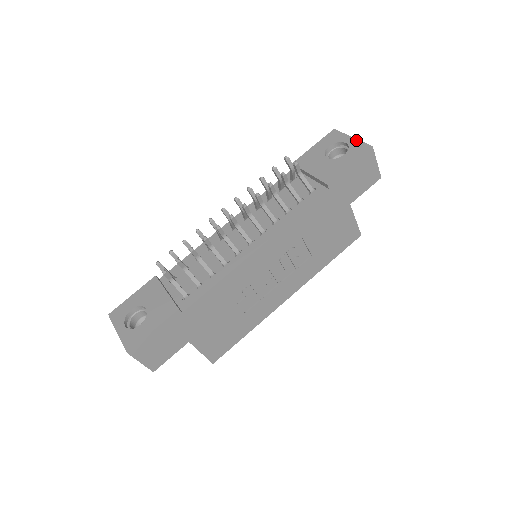
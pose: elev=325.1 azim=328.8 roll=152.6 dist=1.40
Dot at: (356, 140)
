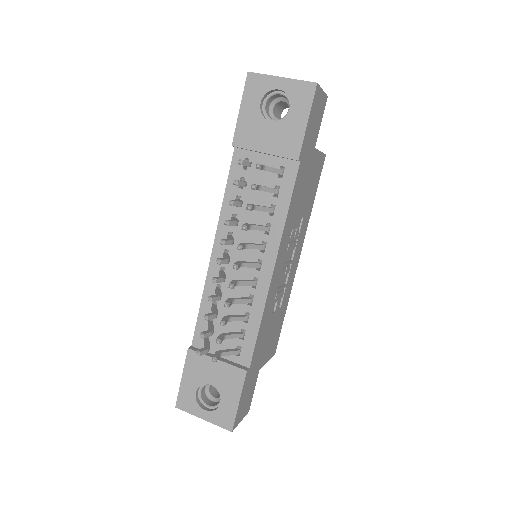
Dot at: (290, 81)
